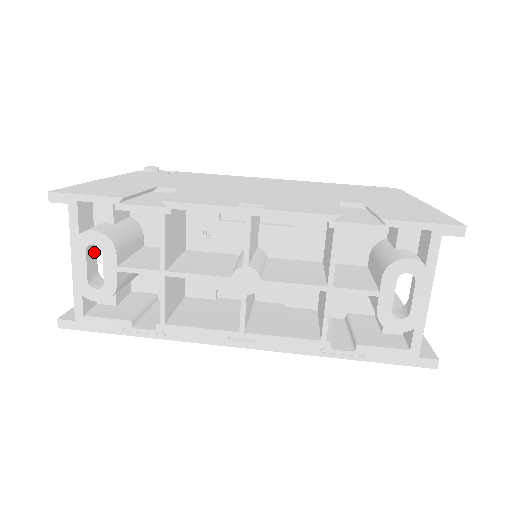
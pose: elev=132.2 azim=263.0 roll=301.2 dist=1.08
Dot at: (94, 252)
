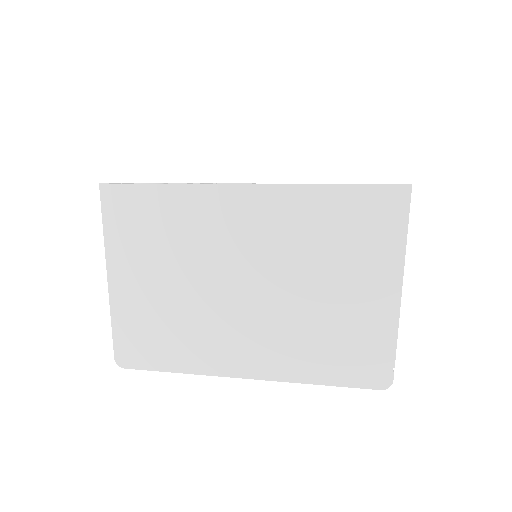
Dot at: occluded
